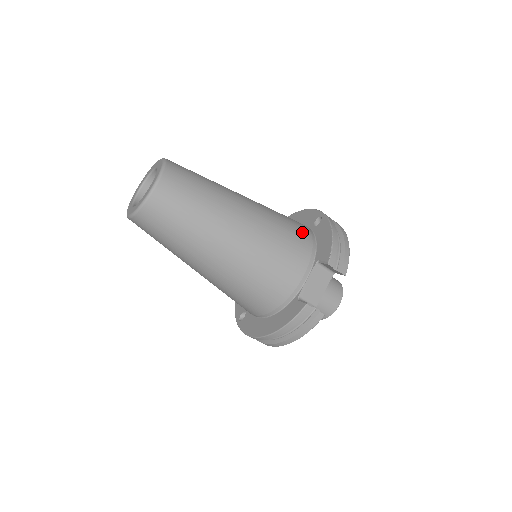
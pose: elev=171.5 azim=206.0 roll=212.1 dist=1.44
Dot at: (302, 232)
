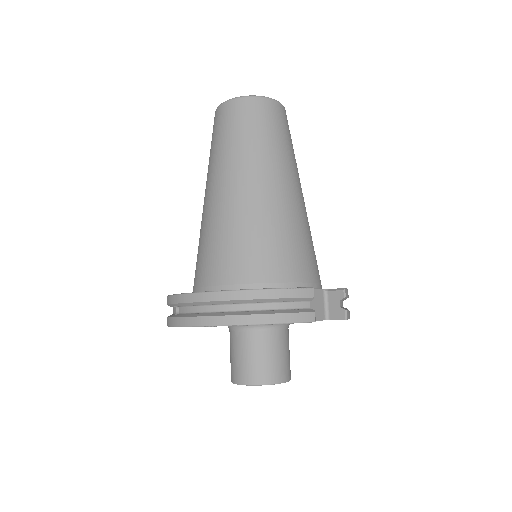
Dot at: occluded
